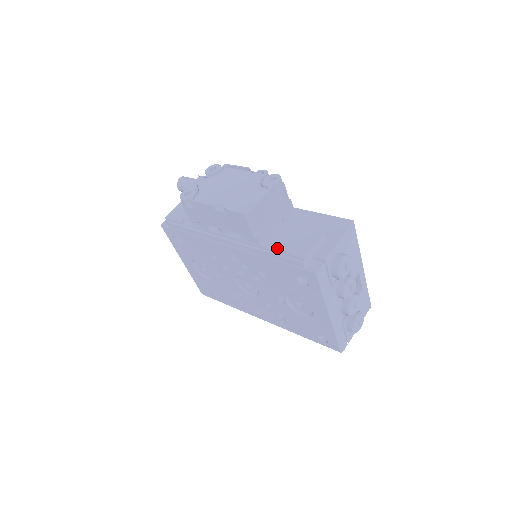
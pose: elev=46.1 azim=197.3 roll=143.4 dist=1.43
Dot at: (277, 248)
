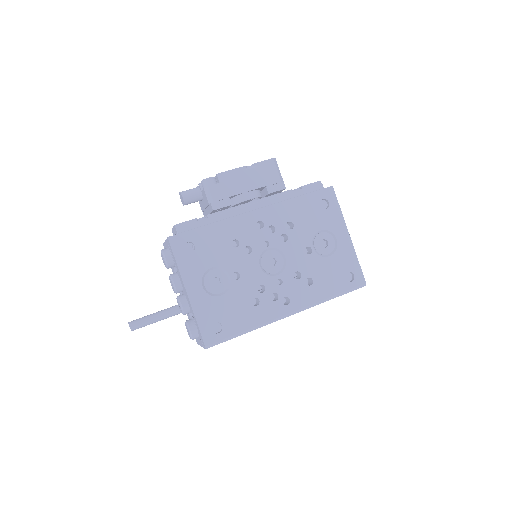
Dot at: (297, 188)
